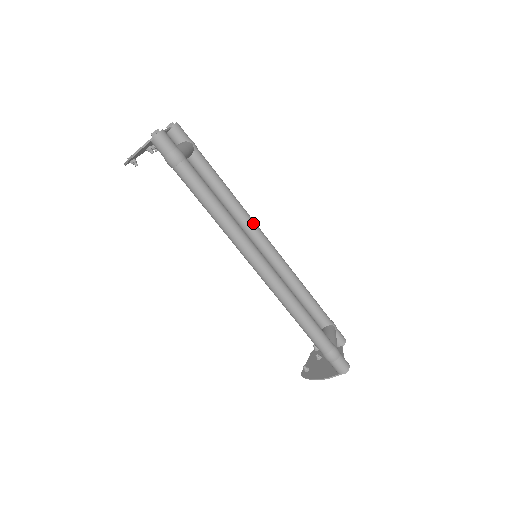
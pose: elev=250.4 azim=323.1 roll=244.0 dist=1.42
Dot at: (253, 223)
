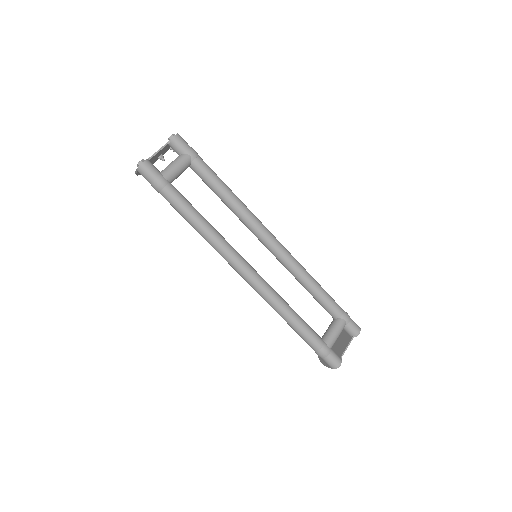
Dot at: (255, 225)
